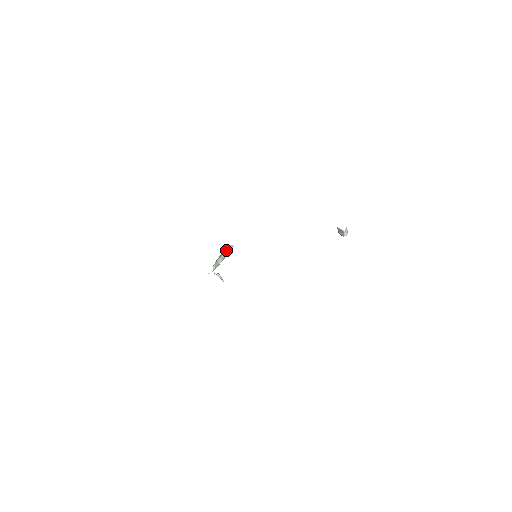
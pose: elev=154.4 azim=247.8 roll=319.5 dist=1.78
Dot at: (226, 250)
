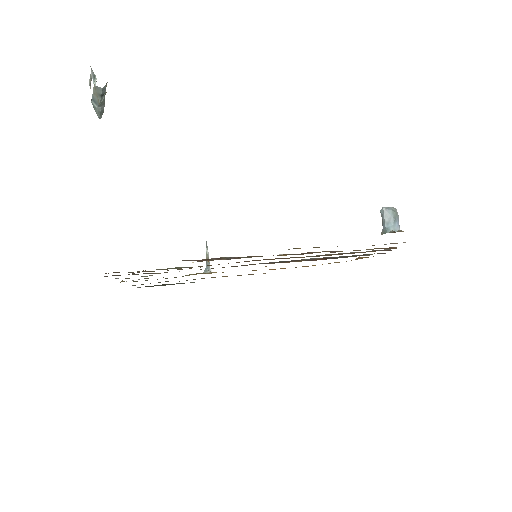
Dot at: (100, 97)
